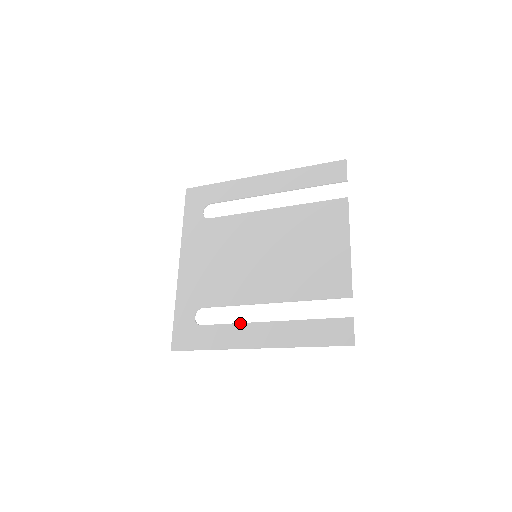
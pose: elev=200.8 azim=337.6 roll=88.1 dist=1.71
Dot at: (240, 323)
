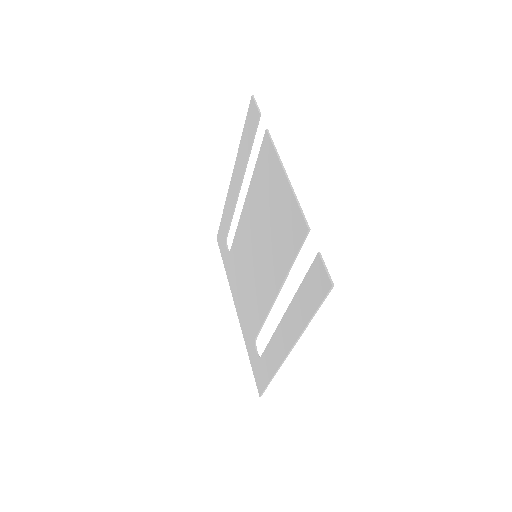
Dot at: (273, 334)
